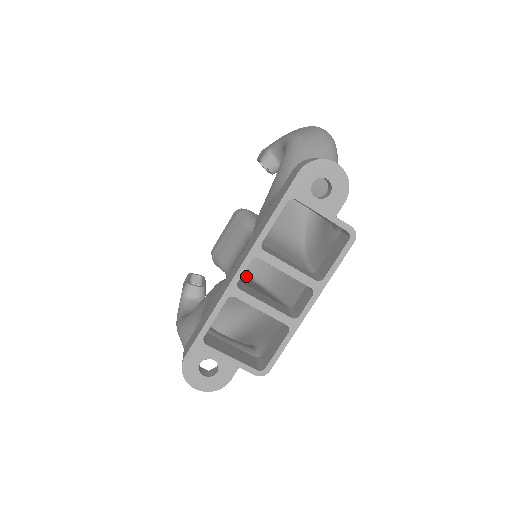
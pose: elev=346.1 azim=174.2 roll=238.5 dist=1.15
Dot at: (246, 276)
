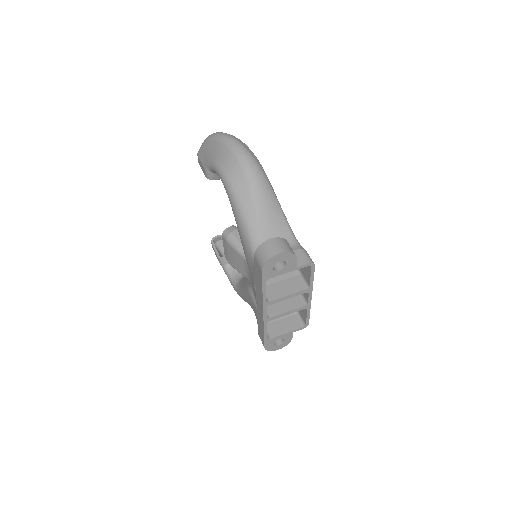
Dot at: occluded
